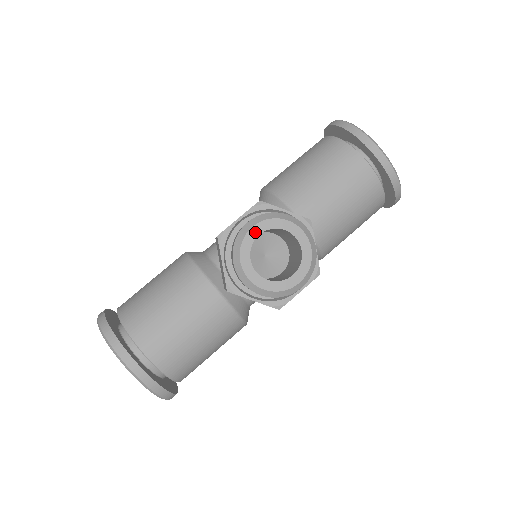
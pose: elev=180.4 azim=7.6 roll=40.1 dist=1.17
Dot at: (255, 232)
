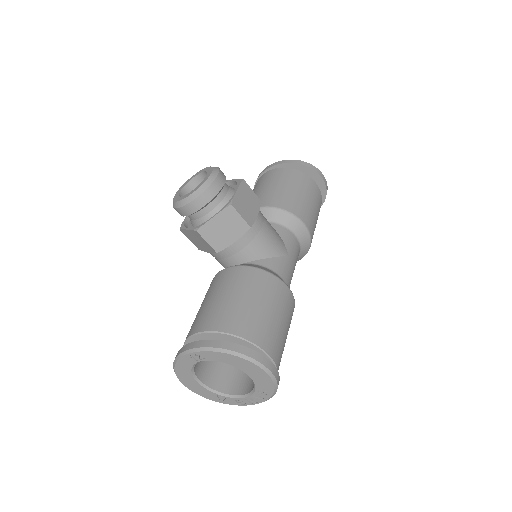
Dot at: (178, 193)
